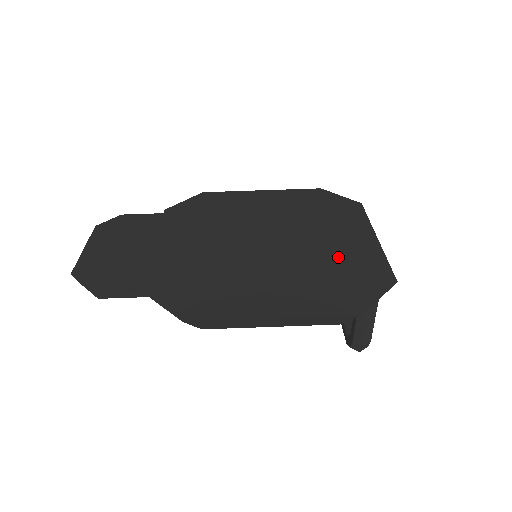
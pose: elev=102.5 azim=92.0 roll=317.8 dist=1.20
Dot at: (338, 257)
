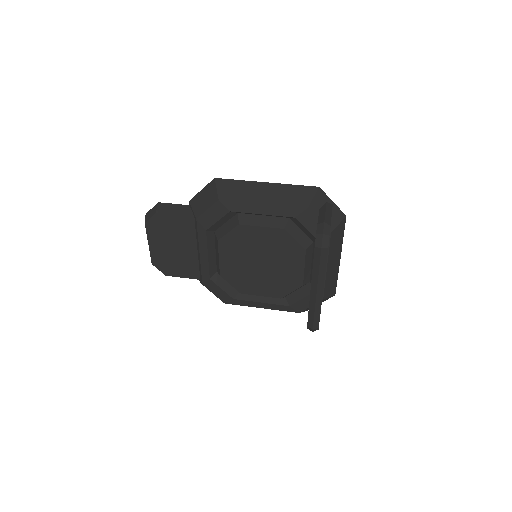
Dot at: occluded
